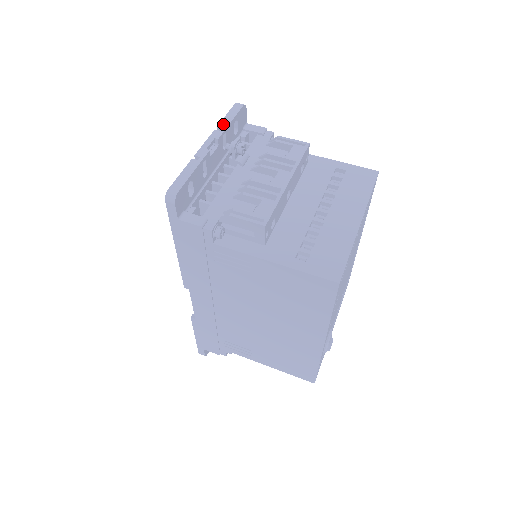
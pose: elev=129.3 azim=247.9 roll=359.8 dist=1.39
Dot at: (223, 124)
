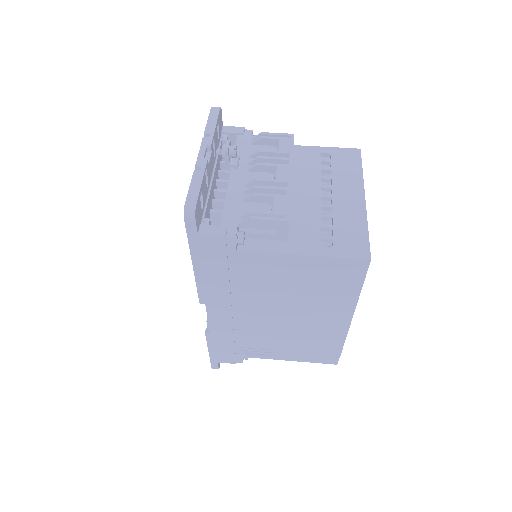
Dot at: (209, 130)
